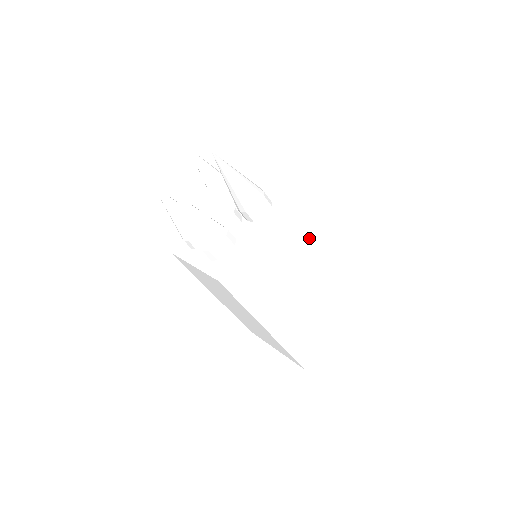
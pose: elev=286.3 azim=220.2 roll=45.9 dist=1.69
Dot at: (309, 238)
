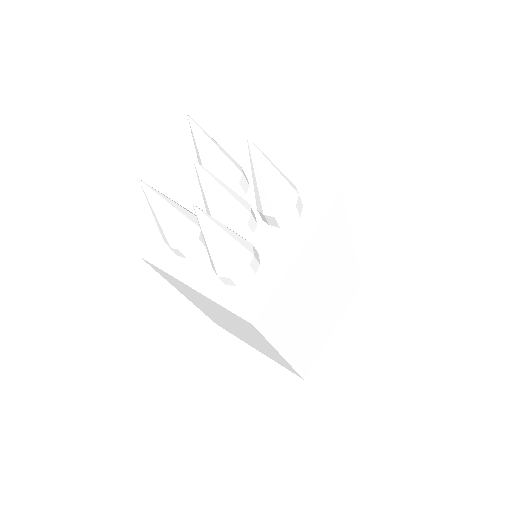
Dot at: (338, 242)
